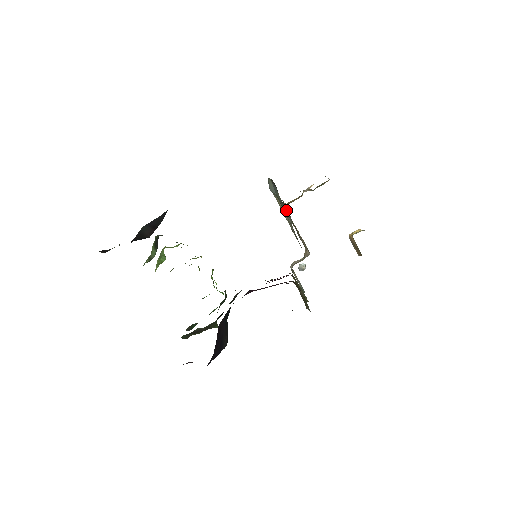
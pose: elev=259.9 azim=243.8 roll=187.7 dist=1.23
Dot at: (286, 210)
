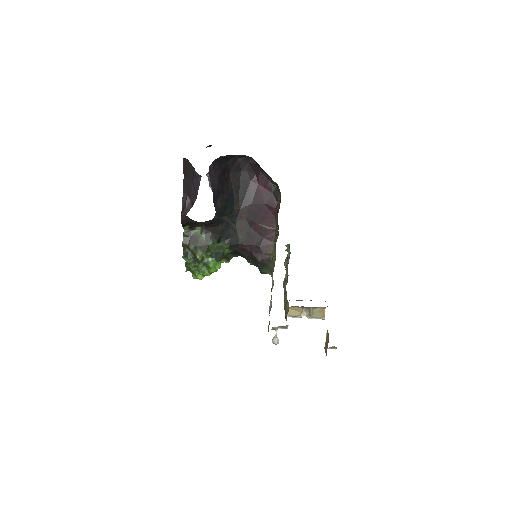
Dot at: occluded
